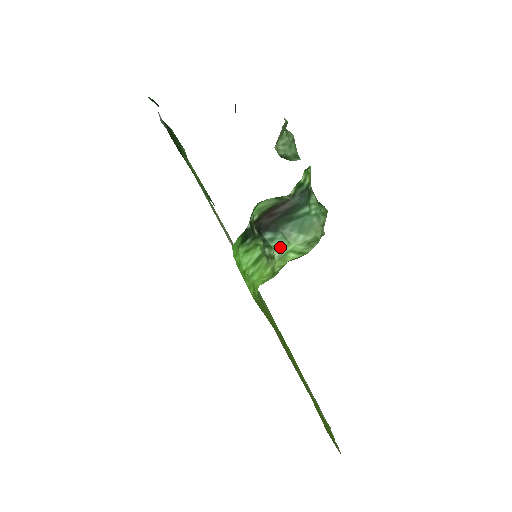
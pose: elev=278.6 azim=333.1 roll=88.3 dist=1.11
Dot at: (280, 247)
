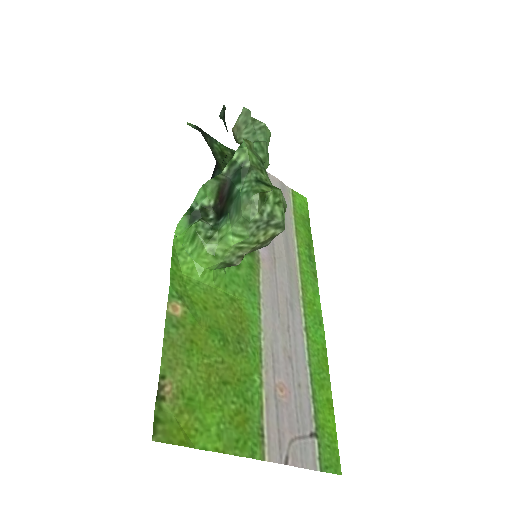
Dot at: (222, 229)
